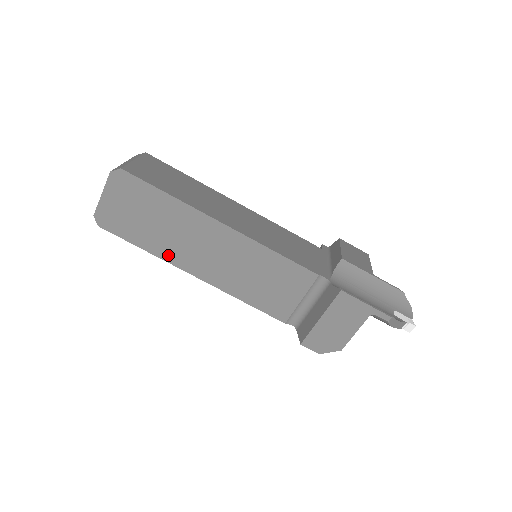
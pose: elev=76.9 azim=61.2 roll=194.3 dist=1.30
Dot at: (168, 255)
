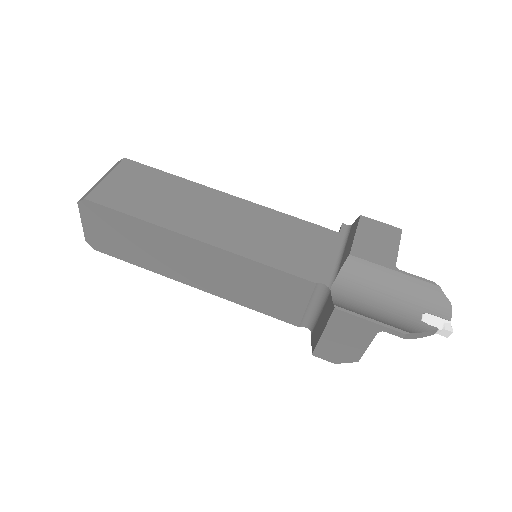
Dot at: (162, 270)
